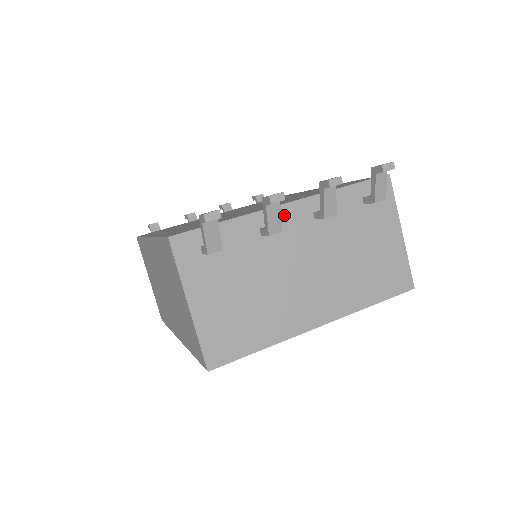
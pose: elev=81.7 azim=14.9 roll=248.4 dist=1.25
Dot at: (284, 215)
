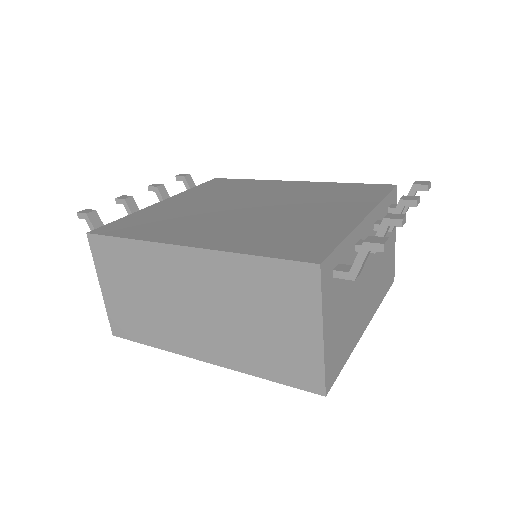
Dot at: (364, 229)
